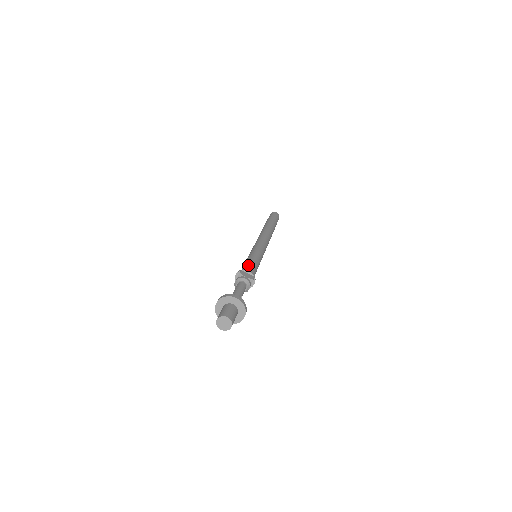
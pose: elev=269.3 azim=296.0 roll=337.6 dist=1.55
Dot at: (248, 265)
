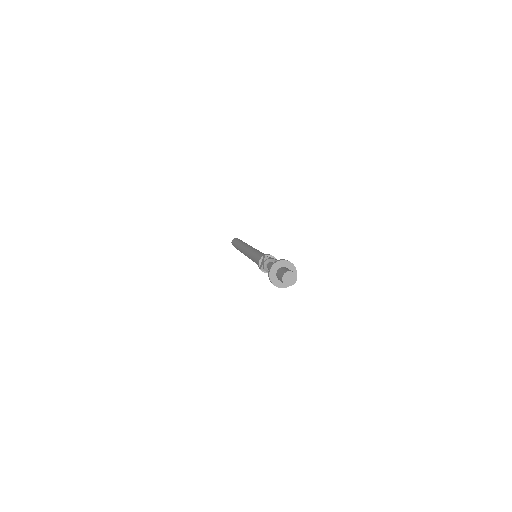
Dot at: occluded
